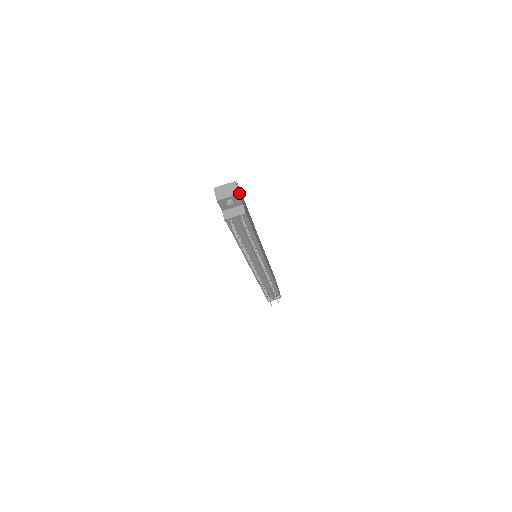
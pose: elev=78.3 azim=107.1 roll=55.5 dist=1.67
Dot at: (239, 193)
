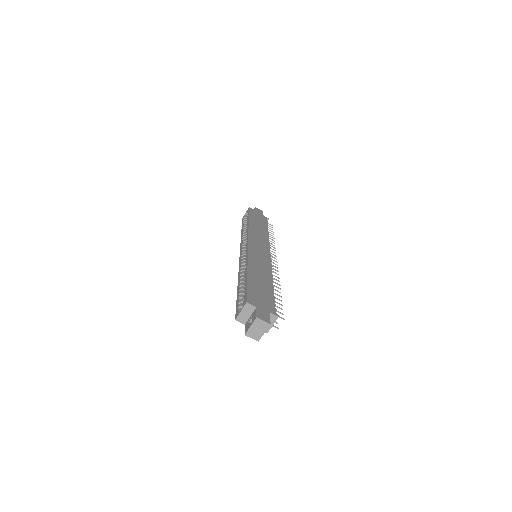
Dot at: (264, 316)
